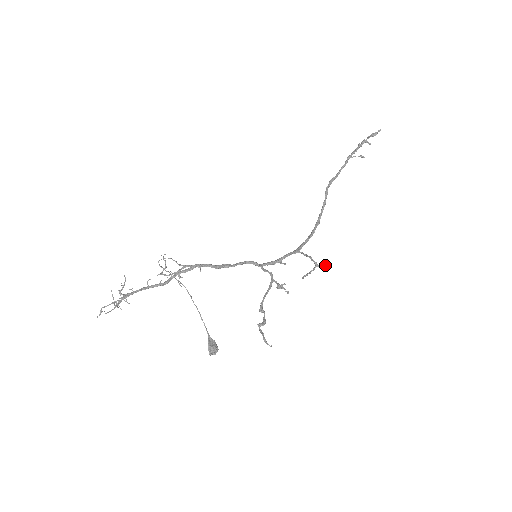
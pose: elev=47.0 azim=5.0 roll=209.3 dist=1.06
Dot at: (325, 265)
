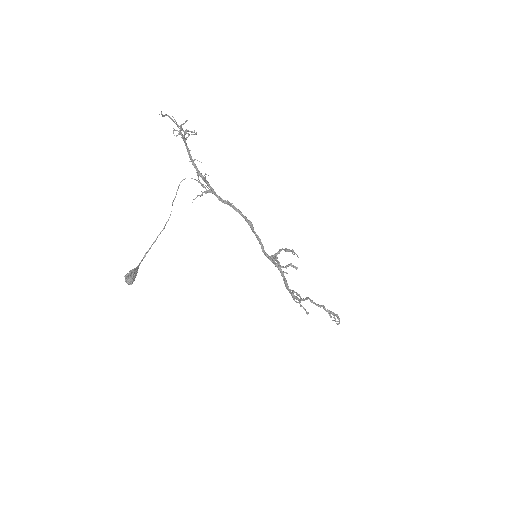
Dot at: (305, 309)
